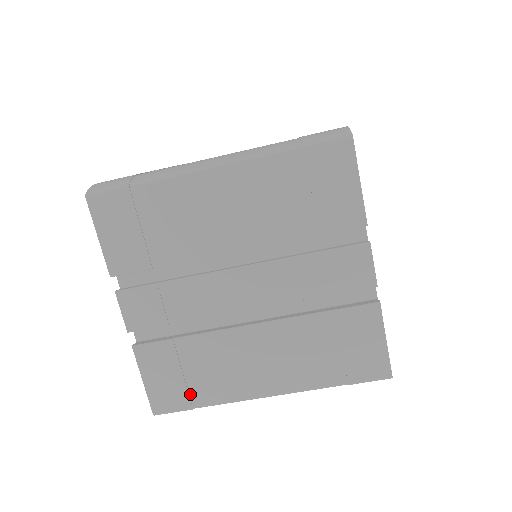
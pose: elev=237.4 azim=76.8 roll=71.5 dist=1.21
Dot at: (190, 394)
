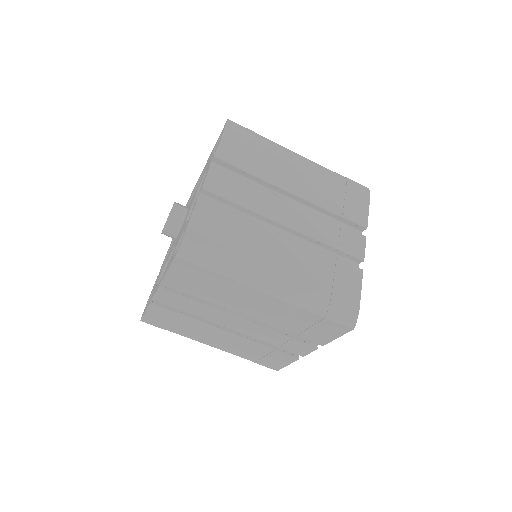
Dot at: (169, 327)
